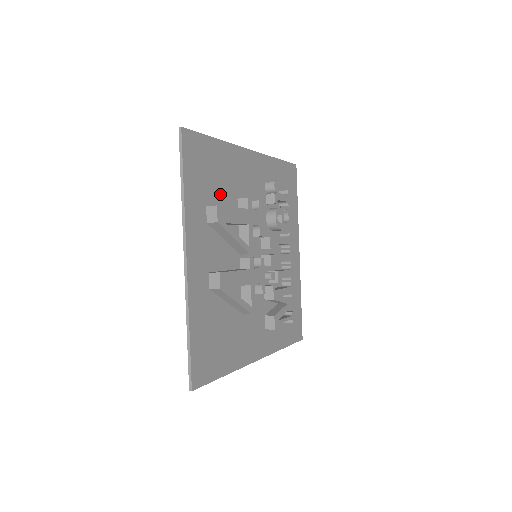
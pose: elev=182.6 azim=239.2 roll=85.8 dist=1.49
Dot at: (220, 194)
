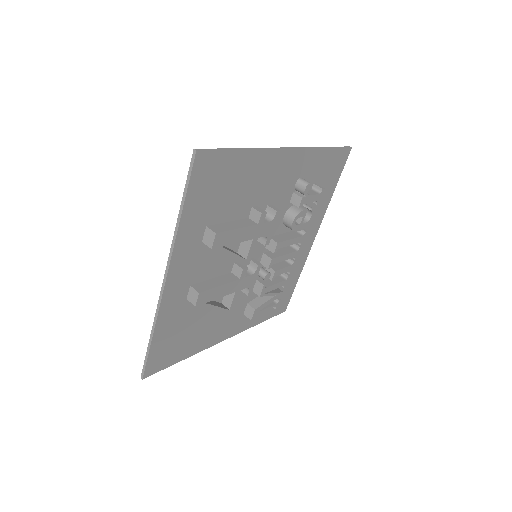
Dot at: (229, 208)
